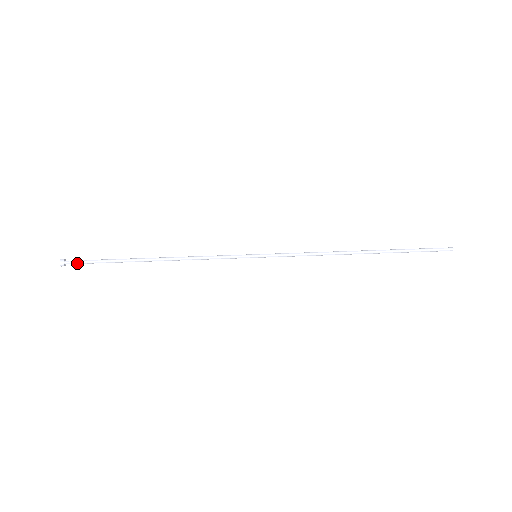
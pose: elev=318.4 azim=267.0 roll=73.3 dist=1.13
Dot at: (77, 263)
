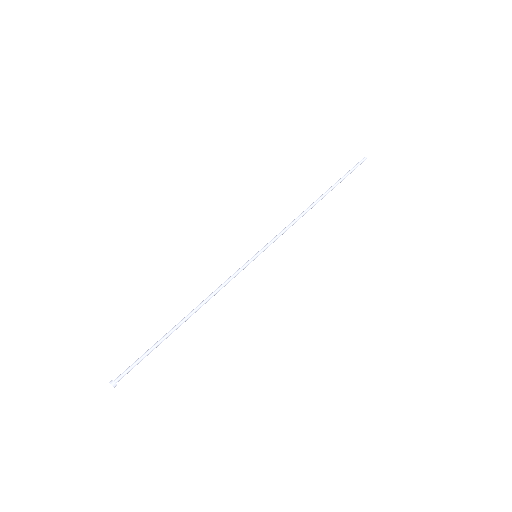
Dot at: occluded
